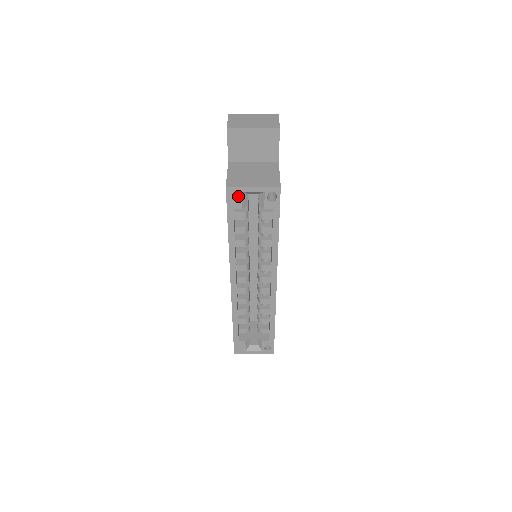
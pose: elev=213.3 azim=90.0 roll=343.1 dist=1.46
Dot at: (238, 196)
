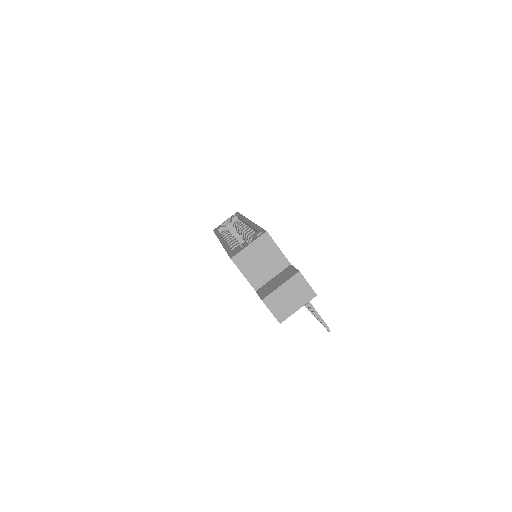
Dot at: occluded
